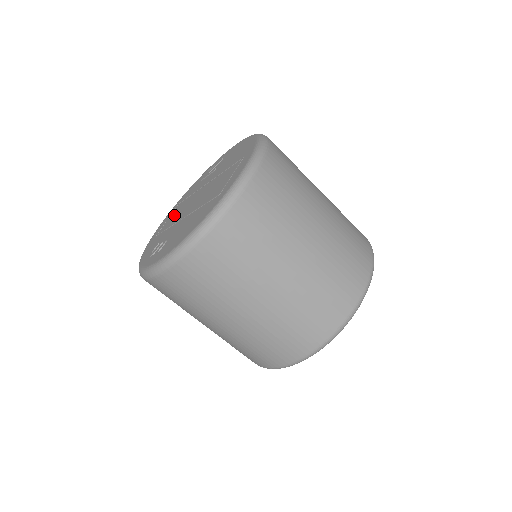
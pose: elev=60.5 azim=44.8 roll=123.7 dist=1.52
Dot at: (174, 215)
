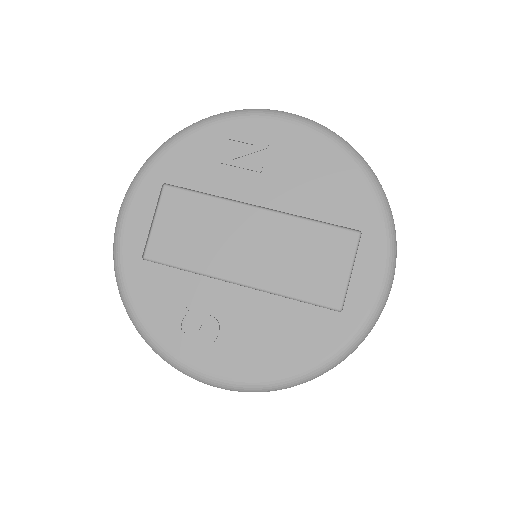
Dot at: (180, 230)
